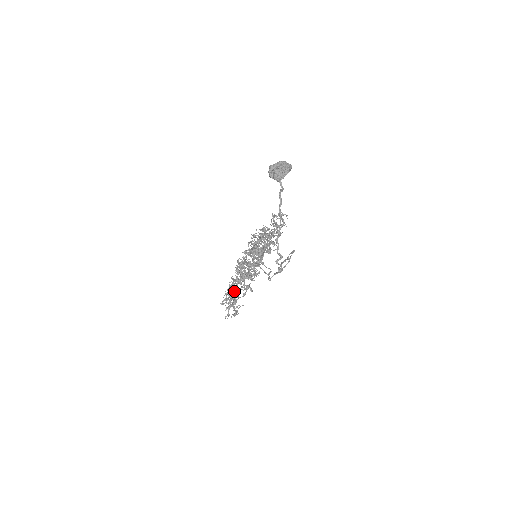
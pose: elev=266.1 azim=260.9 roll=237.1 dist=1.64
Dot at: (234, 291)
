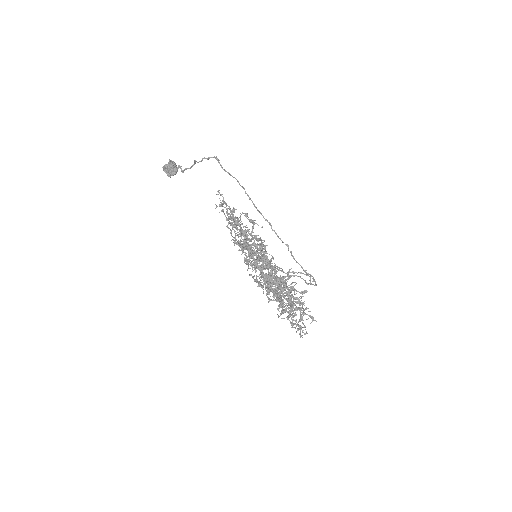
Dot at: (252, 250)
